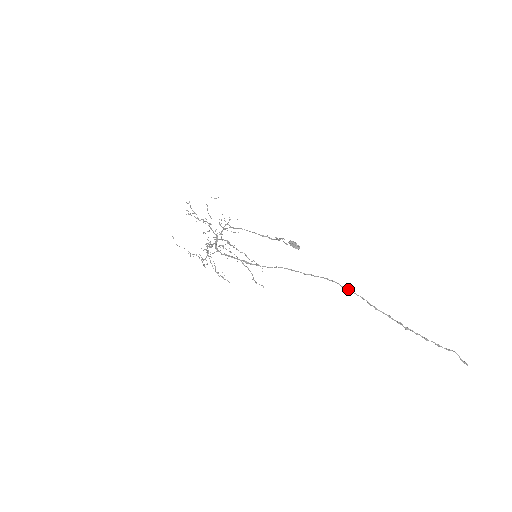
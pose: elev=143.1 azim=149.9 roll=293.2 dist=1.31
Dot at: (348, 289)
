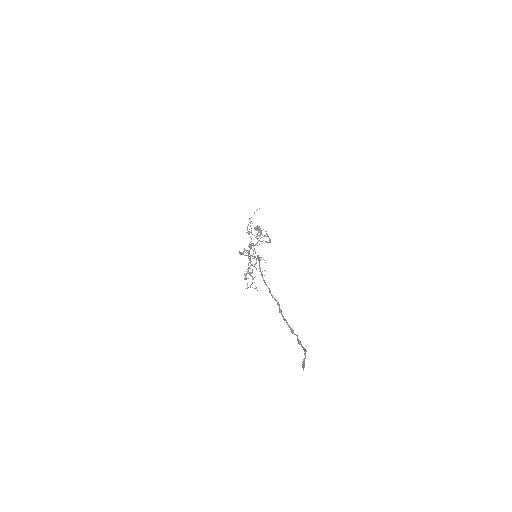
Dot at: (259, 261)
